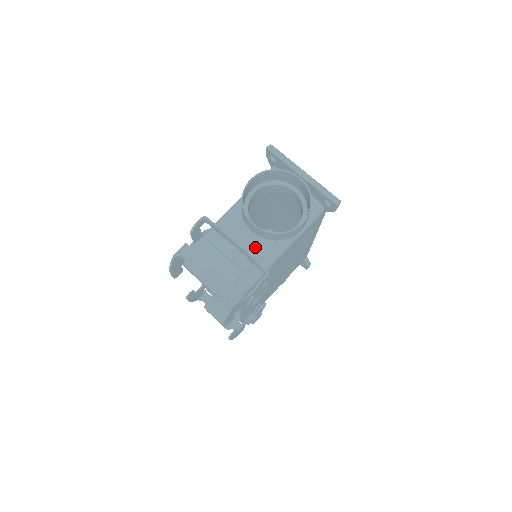
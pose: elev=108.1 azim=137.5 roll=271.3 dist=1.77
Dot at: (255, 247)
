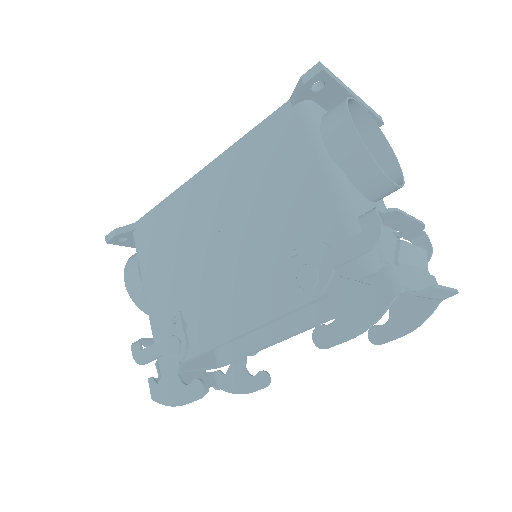
Dot at: occluded
